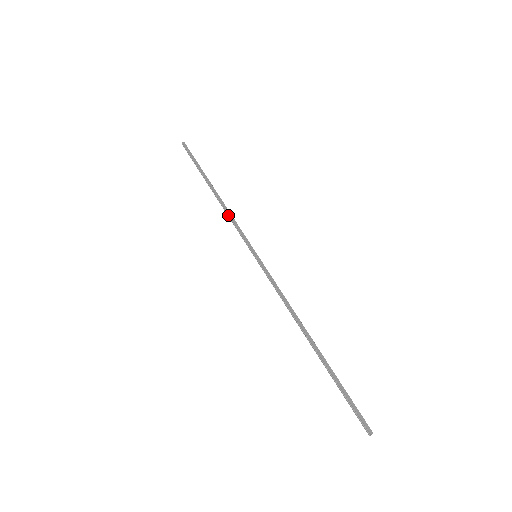
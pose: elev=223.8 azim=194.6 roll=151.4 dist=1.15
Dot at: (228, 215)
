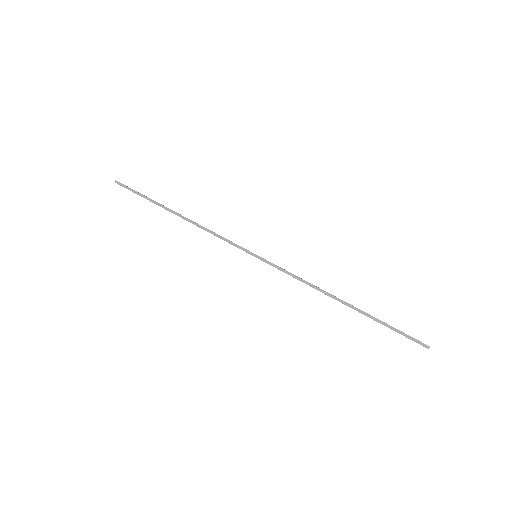
Dot at: occluded
